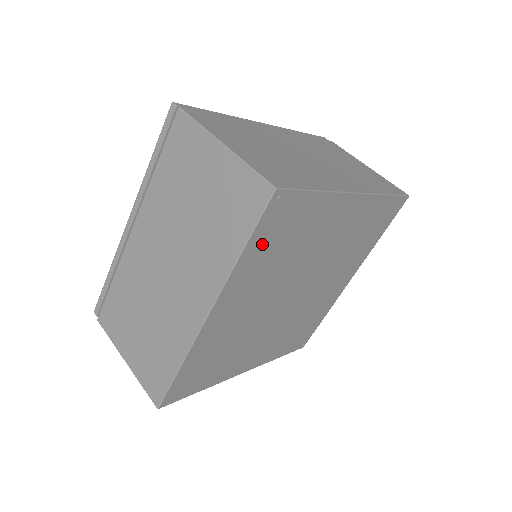
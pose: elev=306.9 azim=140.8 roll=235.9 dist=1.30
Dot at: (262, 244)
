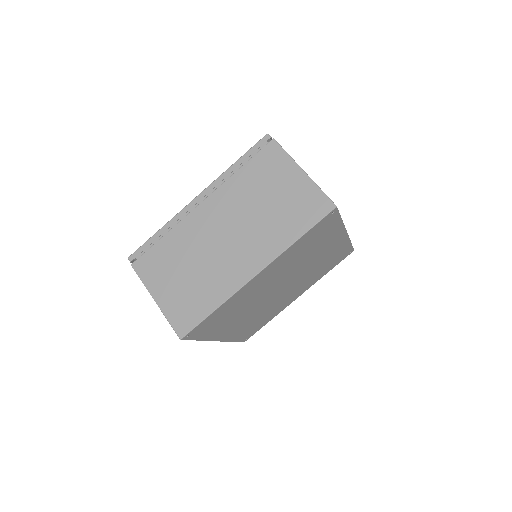
Dot at: (209, 331)
